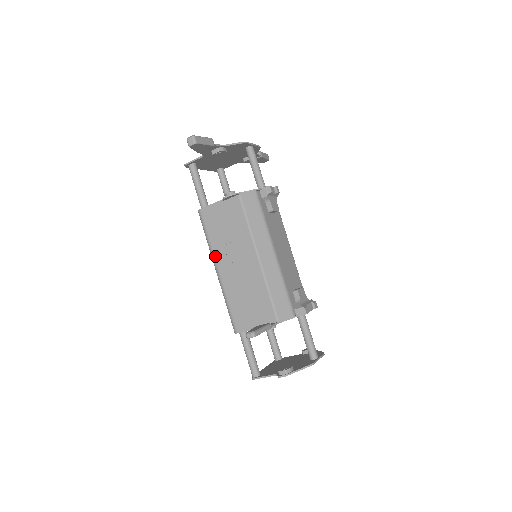
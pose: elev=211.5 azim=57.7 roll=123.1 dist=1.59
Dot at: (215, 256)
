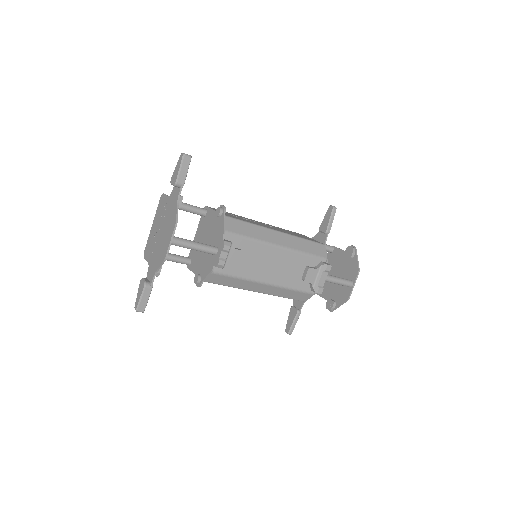
Dot at: occluded
